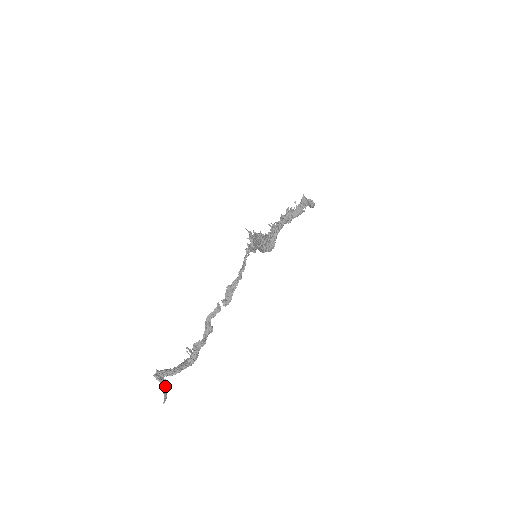
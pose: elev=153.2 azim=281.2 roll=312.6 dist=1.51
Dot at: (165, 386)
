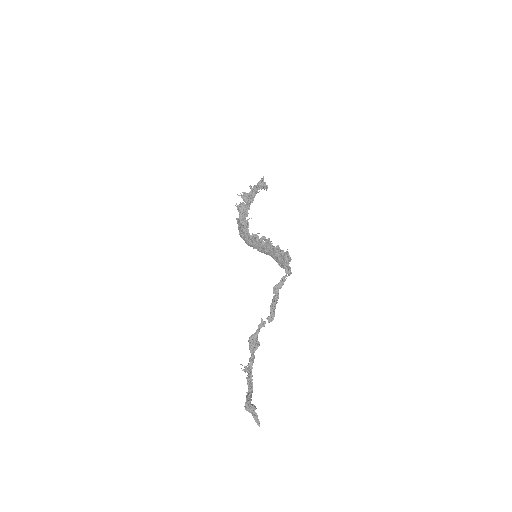
Dot at: (253, 410)
